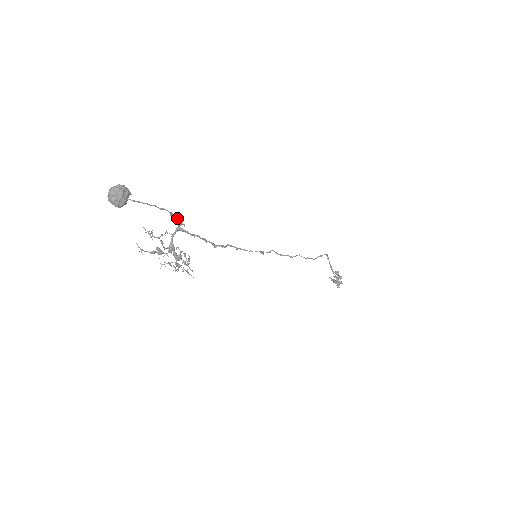
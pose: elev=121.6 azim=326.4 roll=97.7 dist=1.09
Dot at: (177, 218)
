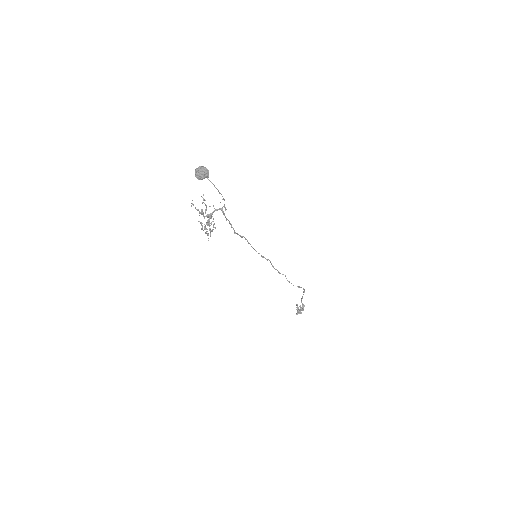
Dot at: occluded
